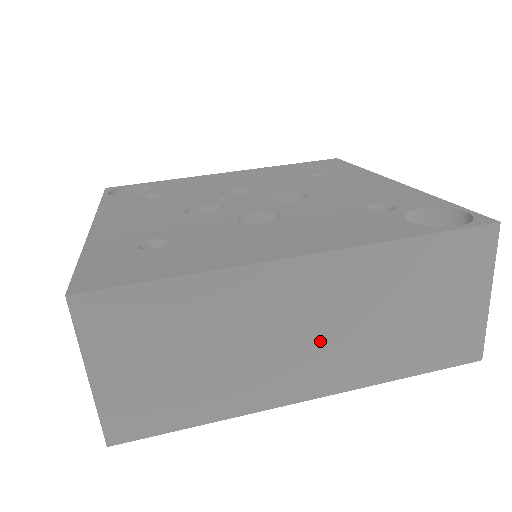
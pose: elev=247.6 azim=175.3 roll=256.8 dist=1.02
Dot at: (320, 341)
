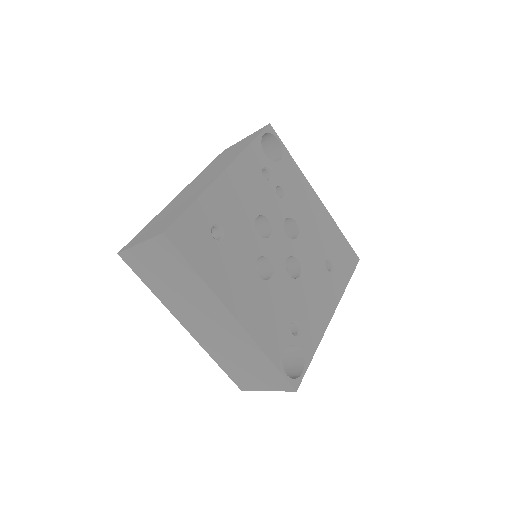
Dot at: (209, 329)
